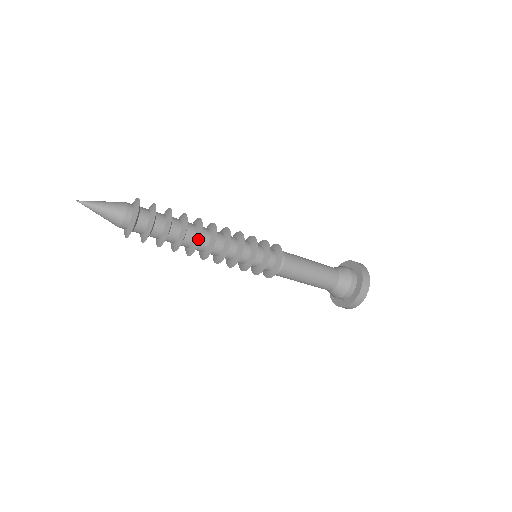
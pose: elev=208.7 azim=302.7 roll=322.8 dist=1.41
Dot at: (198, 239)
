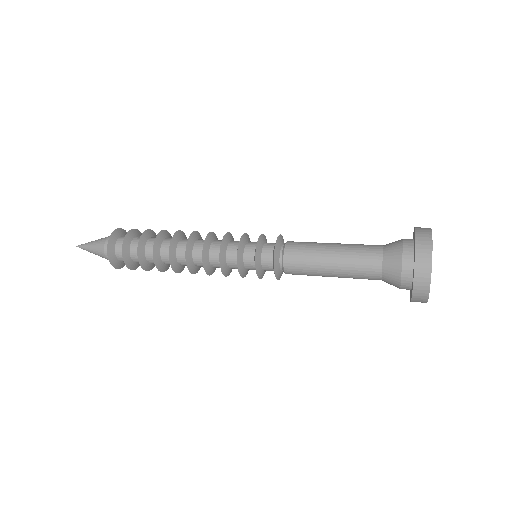
Dot at: (169, 247)
